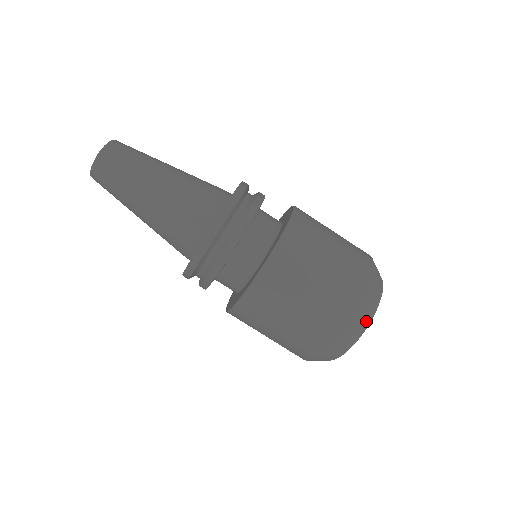
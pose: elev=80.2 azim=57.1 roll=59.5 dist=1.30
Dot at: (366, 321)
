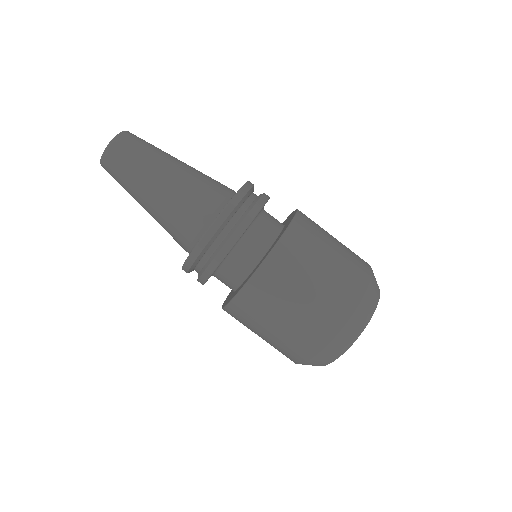
Dot at: (370, 311)
